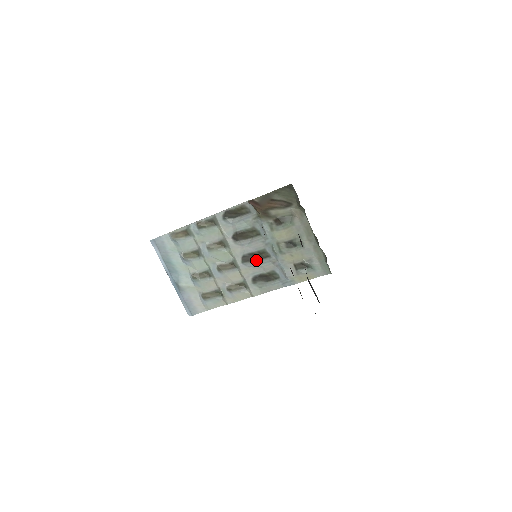
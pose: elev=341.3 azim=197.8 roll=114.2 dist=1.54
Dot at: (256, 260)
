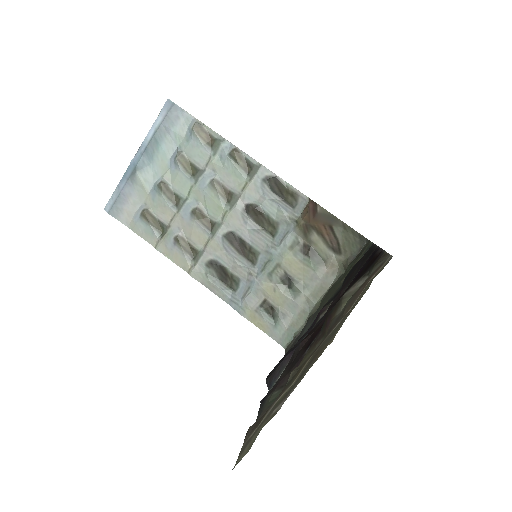
Dot at: (238, 250)
